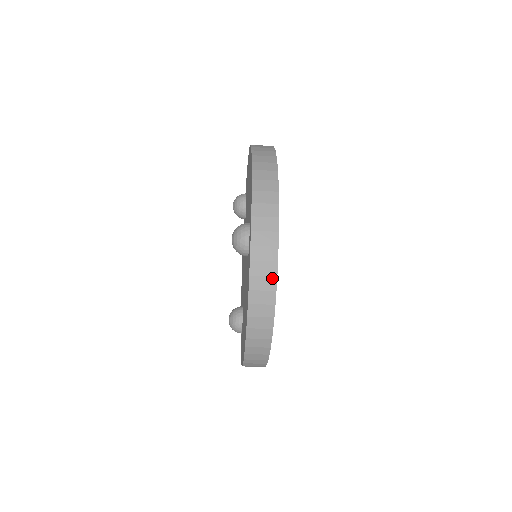
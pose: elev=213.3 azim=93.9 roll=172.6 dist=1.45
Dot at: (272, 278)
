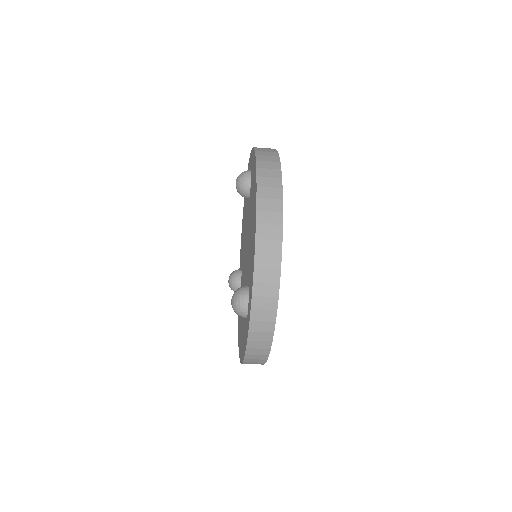
Dot at: (265, 356)
